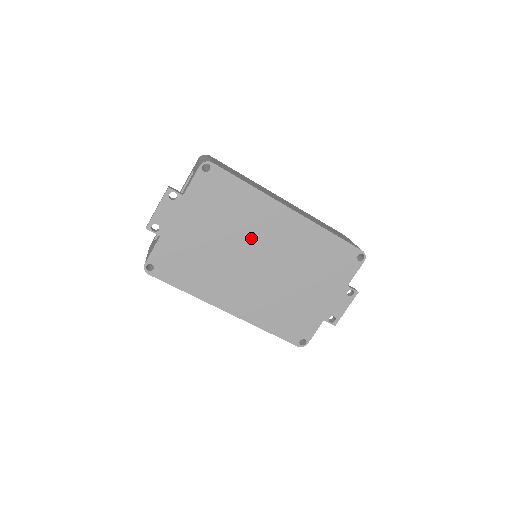
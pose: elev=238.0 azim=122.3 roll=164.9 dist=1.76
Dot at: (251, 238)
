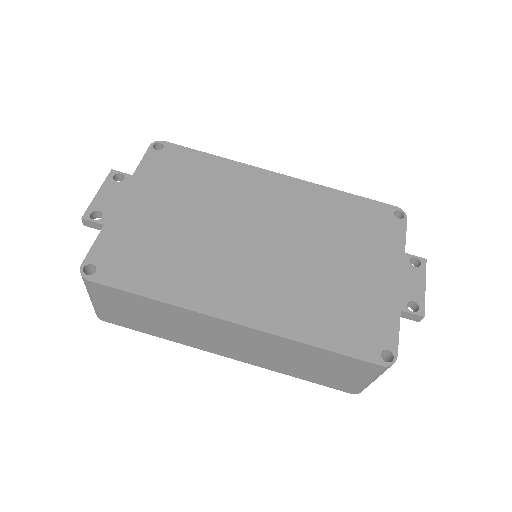
Dot at: (238, 211)
